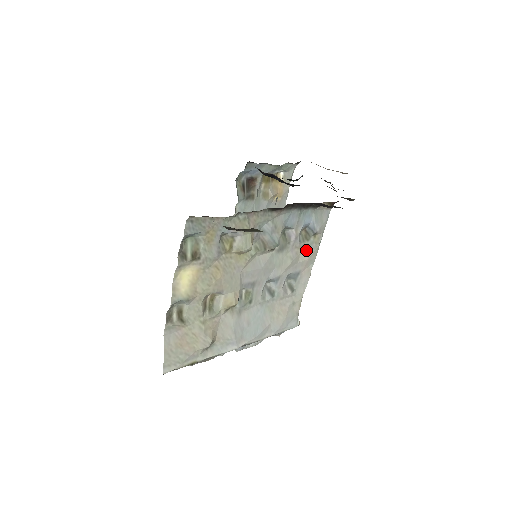
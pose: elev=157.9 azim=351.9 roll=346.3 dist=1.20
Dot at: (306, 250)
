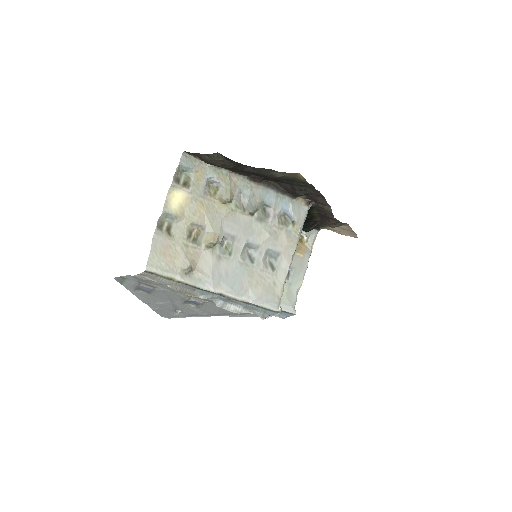
Dot at: (285, 234)
